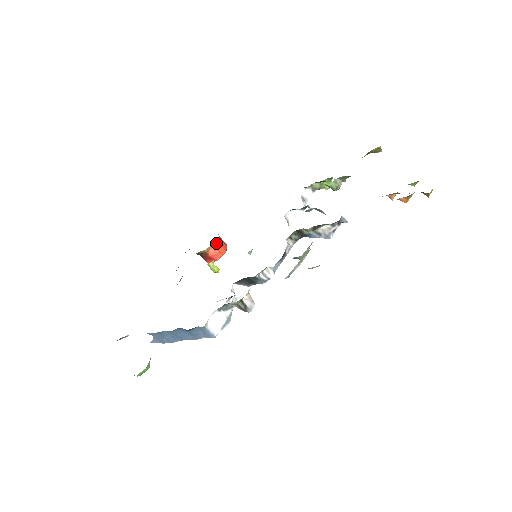
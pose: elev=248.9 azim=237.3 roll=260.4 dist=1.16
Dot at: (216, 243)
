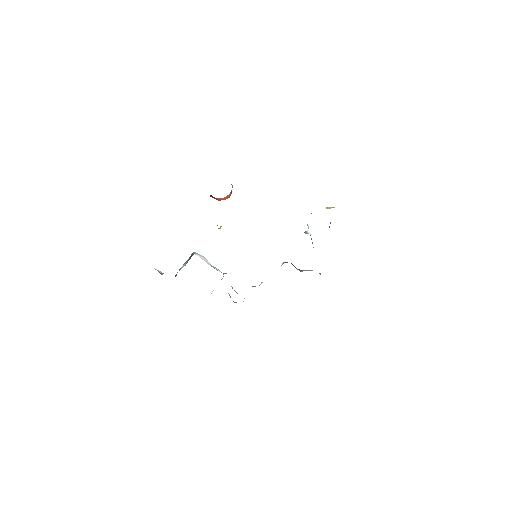
Dot at: (228, 195)
